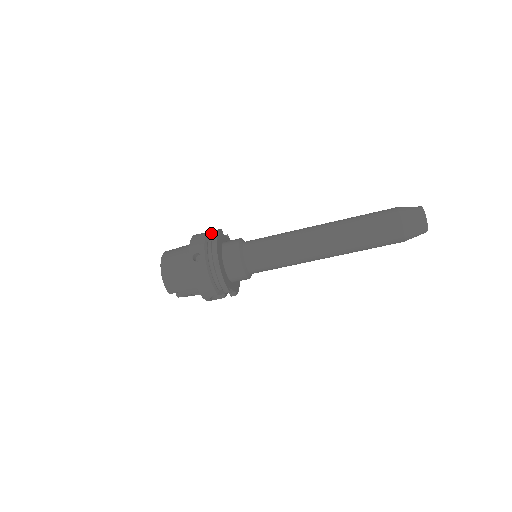
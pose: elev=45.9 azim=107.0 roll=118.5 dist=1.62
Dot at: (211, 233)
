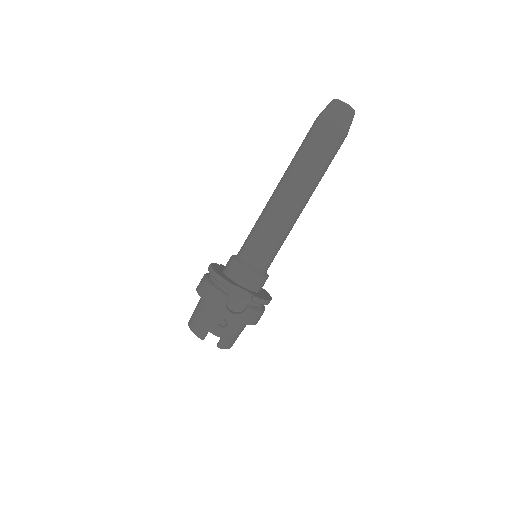
Dot at: occluded
